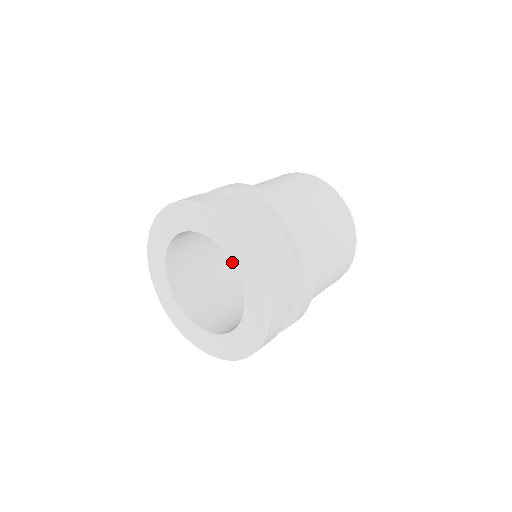
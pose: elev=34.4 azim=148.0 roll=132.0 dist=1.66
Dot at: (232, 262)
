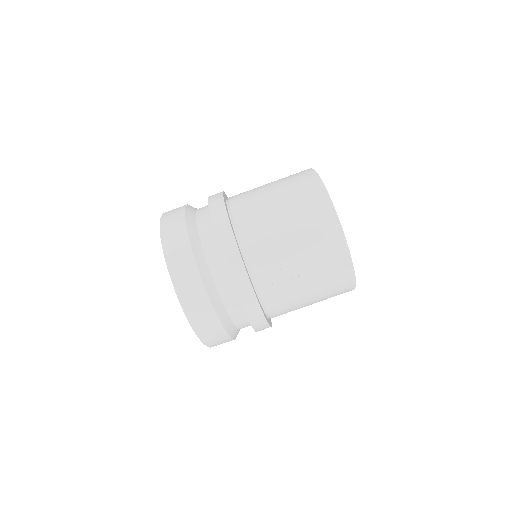
Dot at: occluded
